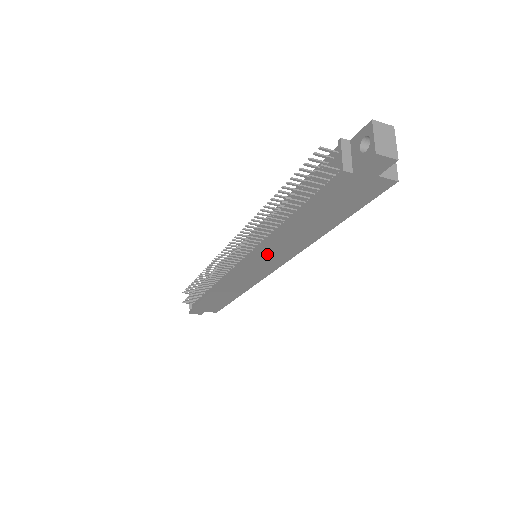
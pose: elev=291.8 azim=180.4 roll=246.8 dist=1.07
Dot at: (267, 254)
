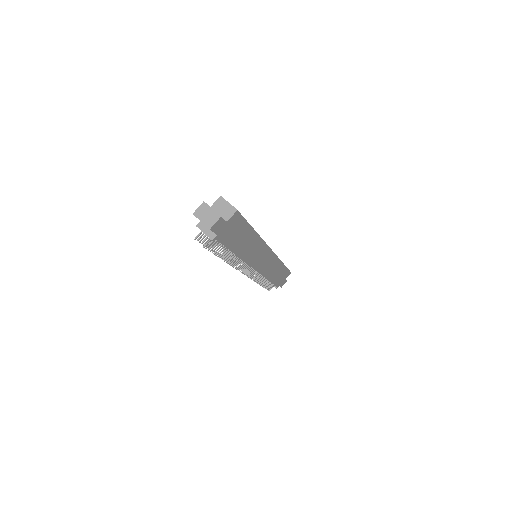
Dot at: (254, 259)
